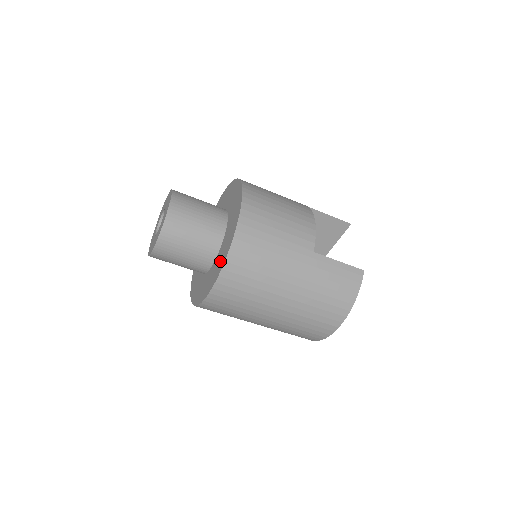
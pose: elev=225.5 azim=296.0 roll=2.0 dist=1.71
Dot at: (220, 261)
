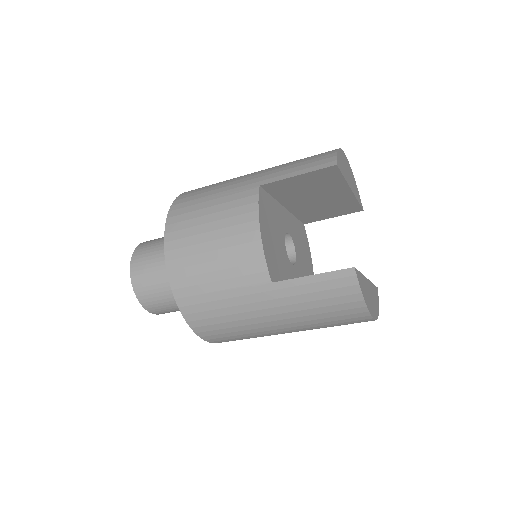
Dot at: occluded
